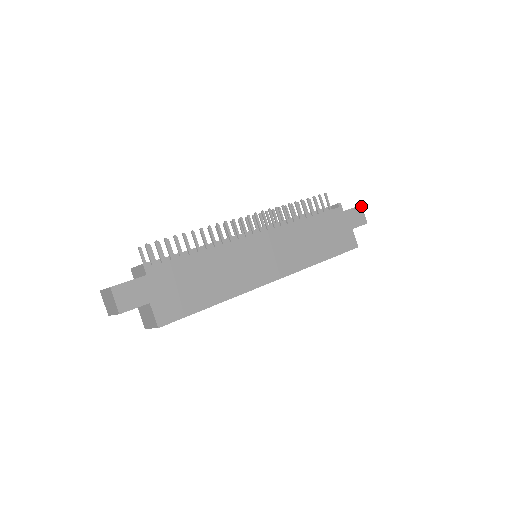
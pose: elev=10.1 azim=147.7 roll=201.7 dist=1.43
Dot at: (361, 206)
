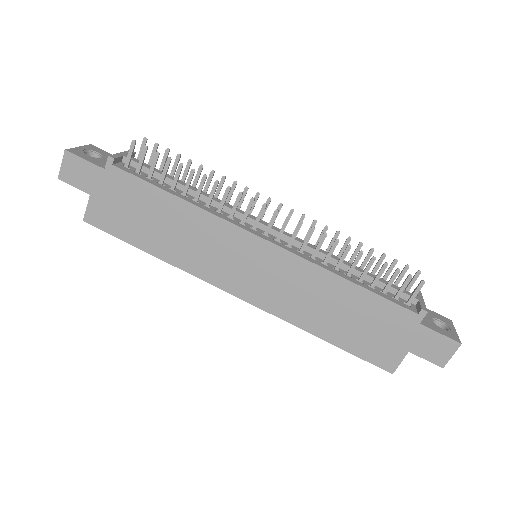
Dot at: (459, 344)
